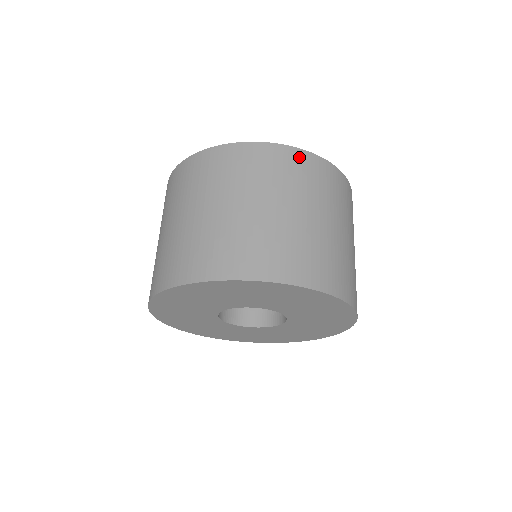
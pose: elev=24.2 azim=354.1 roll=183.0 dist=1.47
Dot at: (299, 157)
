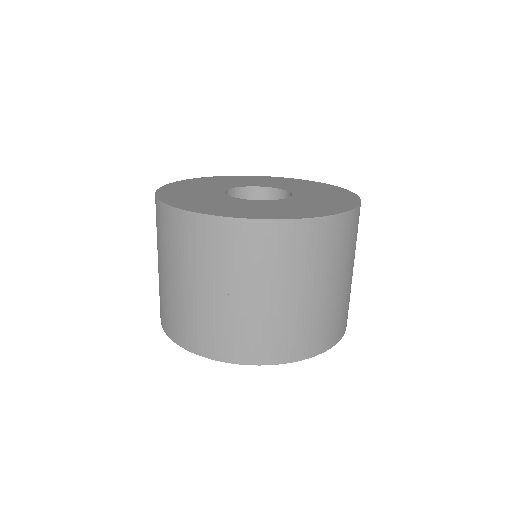
Dot at: (332, 226)
